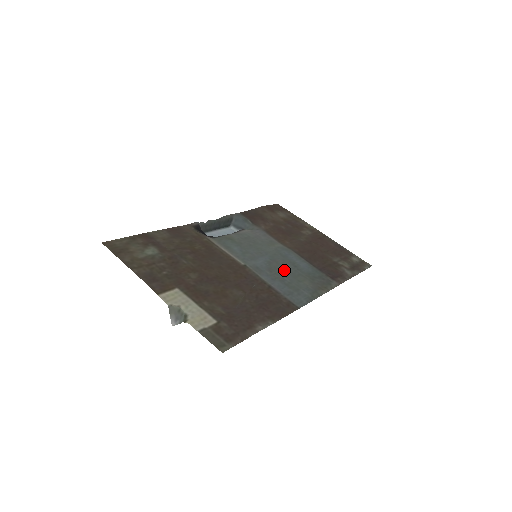
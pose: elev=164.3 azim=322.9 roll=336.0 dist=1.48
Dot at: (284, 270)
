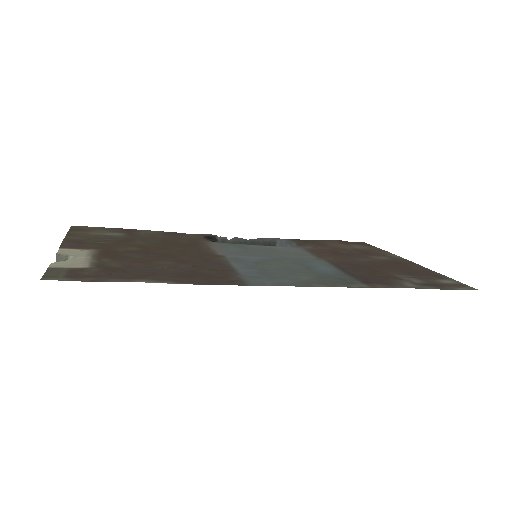
Dot at: (282, 266)
